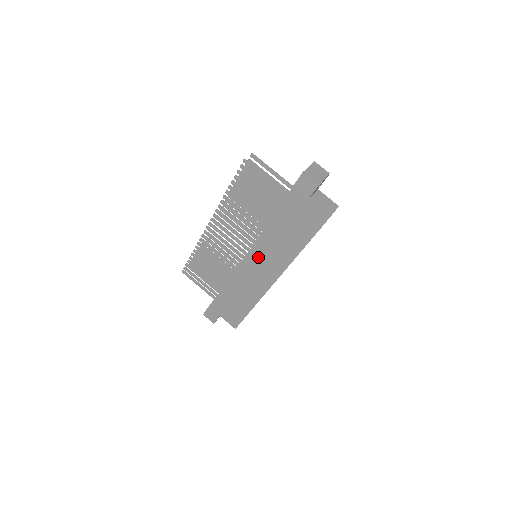
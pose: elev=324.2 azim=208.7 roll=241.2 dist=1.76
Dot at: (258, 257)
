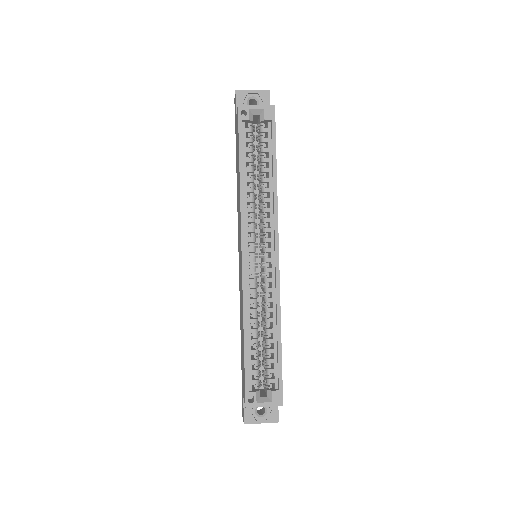
Dot at: occluded
